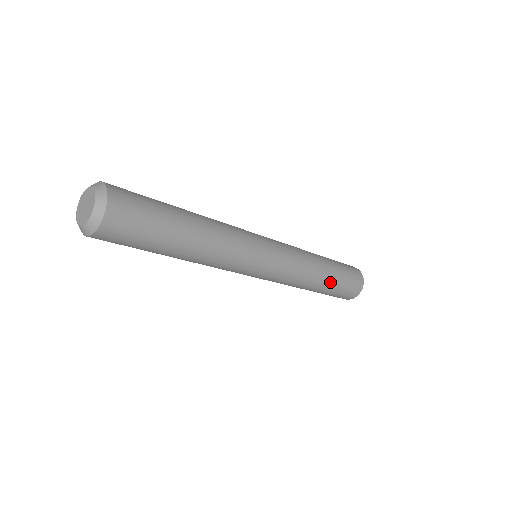
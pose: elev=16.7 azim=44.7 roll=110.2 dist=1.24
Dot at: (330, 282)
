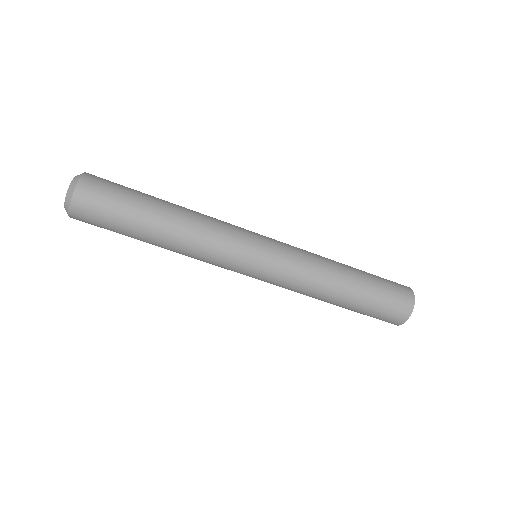
Dot at: (359, 282)
